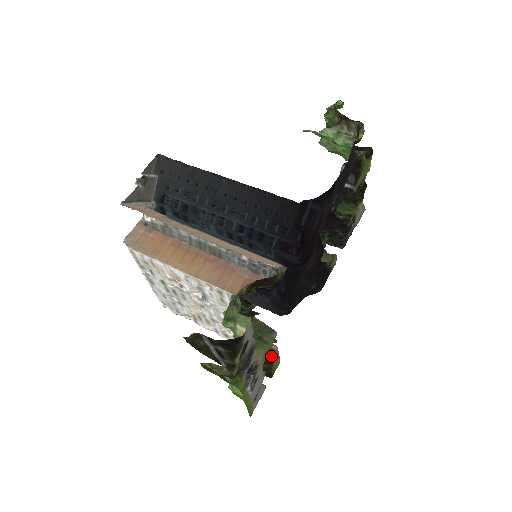
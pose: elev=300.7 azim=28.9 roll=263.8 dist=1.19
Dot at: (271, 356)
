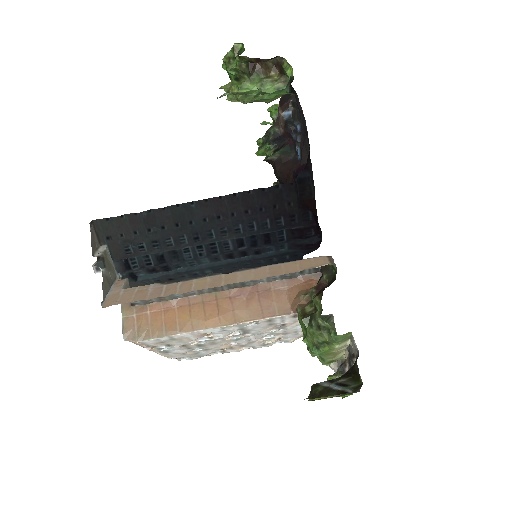
Dot at: occluded
